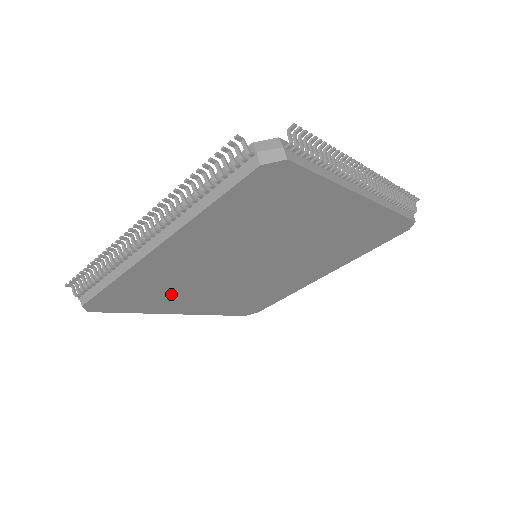
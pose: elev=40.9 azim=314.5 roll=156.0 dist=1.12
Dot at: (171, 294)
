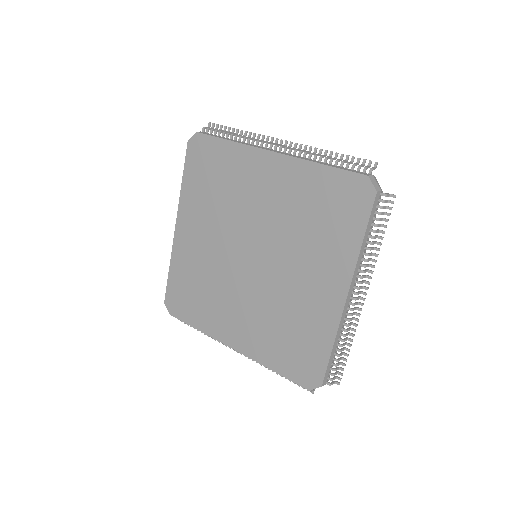
Dot at: (209, 300)
